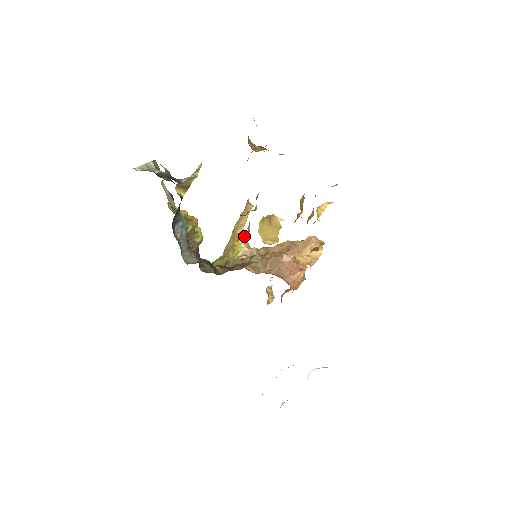
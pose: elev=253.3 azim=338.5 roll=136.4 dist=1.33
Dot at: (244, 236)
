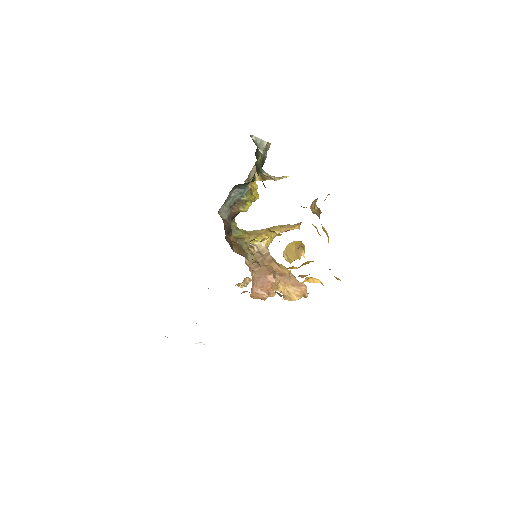
Dot at: (273, 237)
